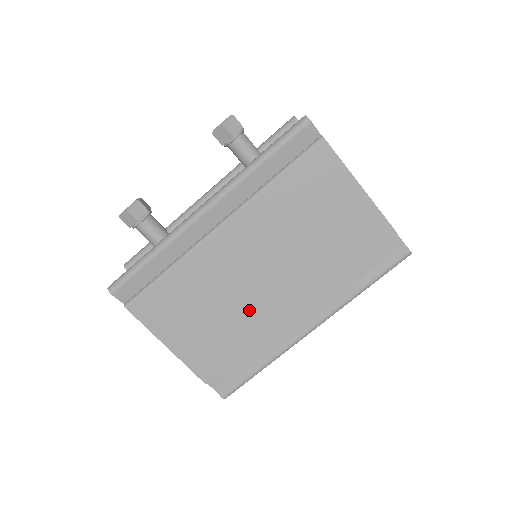
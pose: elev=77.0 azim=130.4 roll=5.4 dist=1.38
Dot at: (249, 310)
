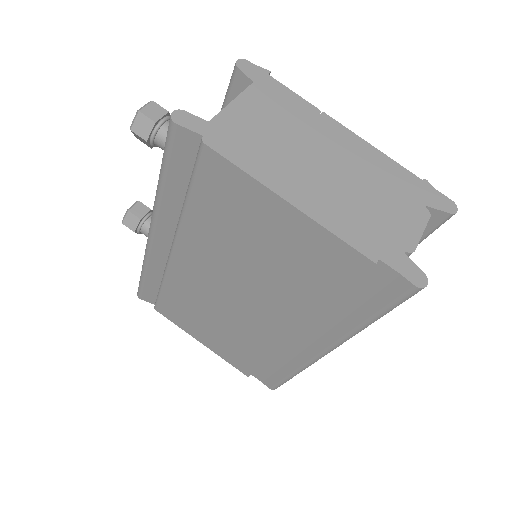
Dot at: (245, 327)
